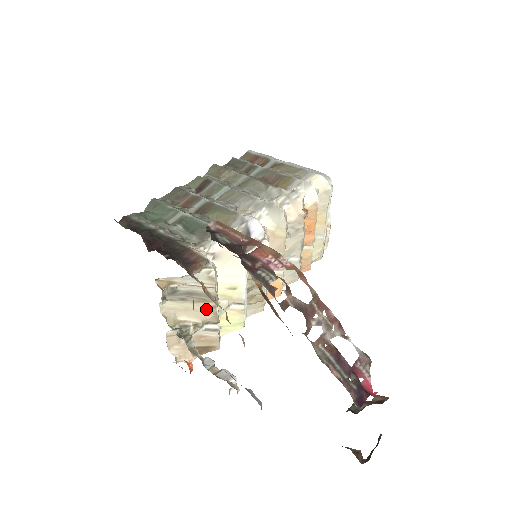
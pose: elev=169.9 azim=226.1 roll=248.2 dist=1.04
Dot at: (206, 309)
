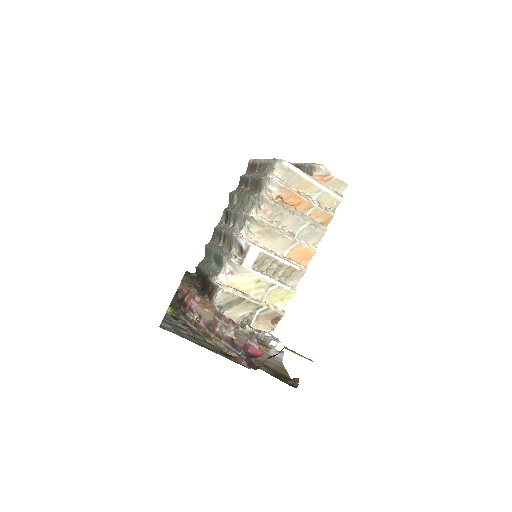
Dot at: (247, 304)
